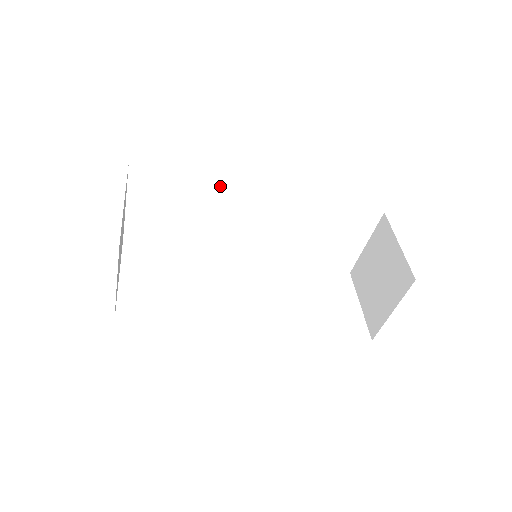
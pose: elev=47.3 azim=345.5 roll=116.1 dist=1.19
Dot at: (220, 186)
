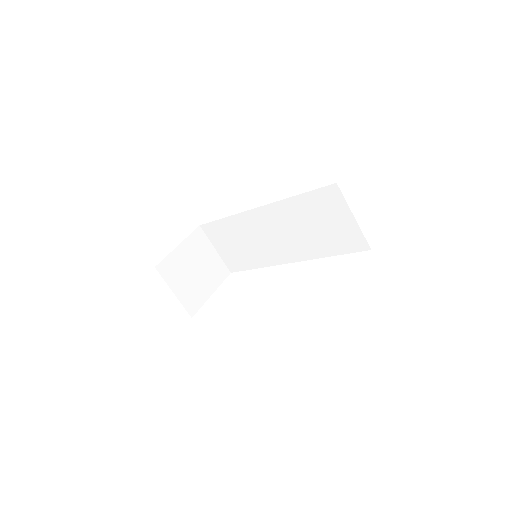
Dot at: (238, 217)
